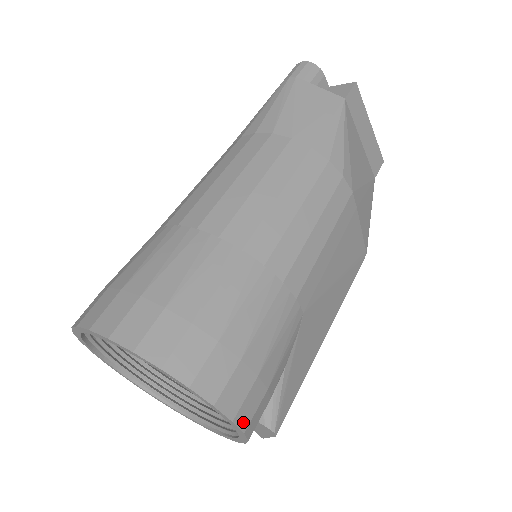
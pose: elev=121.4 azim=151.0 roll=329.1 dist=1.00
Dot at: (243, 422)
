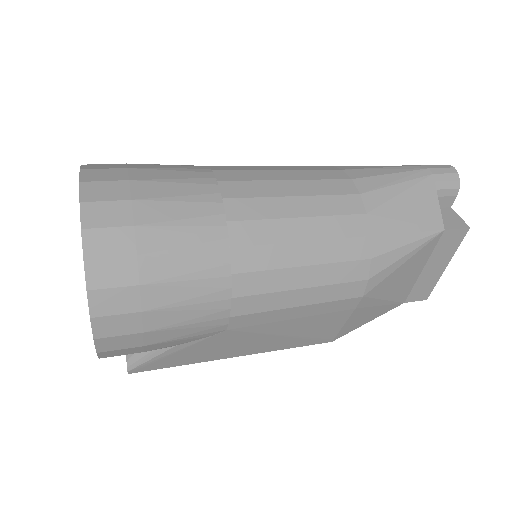
Dot at: (102, 346)
